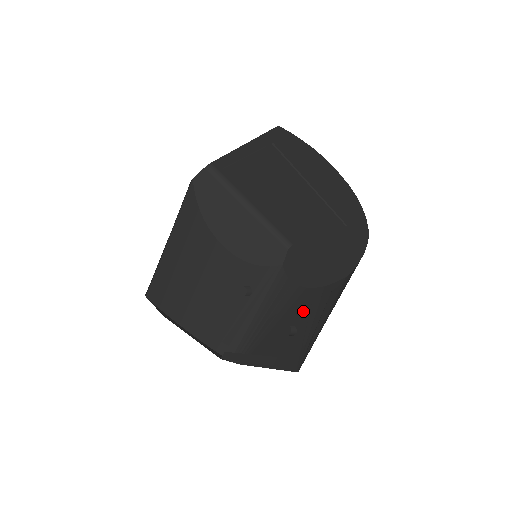
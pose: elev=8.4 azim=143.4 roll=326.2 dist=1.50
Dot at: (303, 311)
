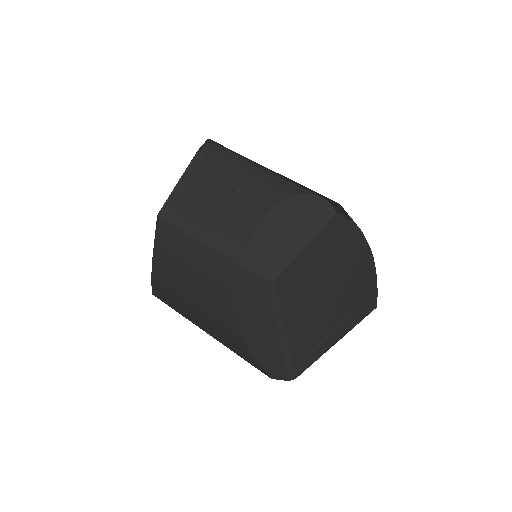
Dot at: occluded
